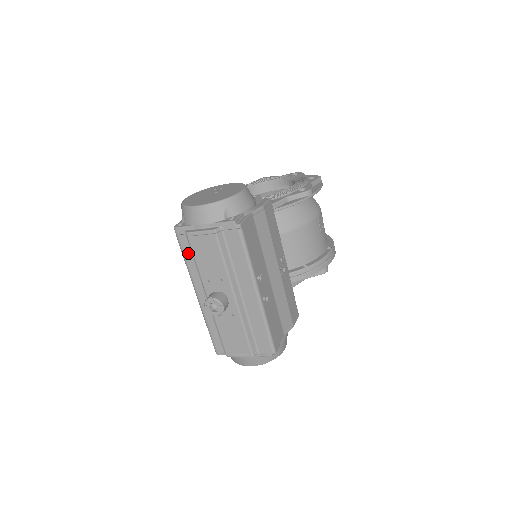
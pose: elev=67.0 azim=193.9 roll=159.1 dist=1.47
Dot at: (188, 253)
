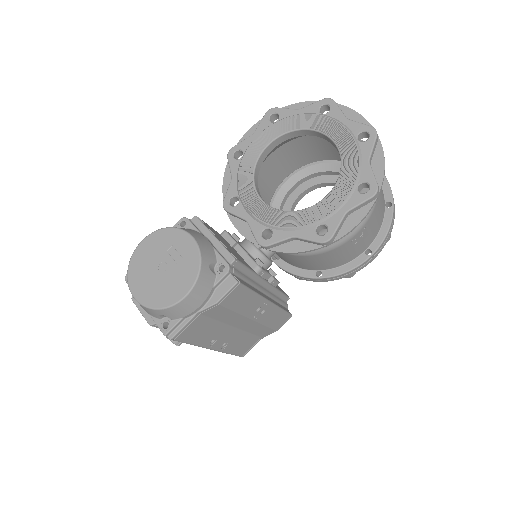
Dot at: occluded
